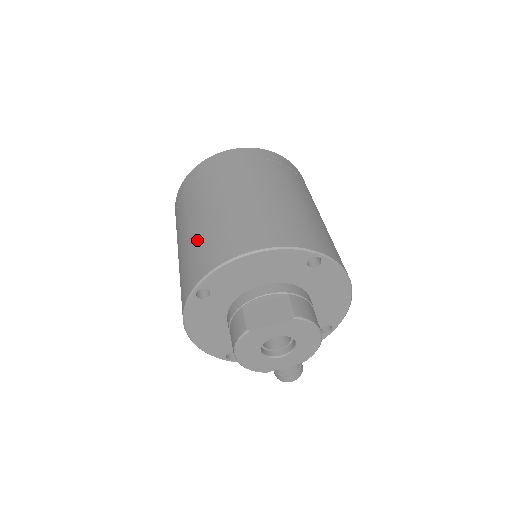
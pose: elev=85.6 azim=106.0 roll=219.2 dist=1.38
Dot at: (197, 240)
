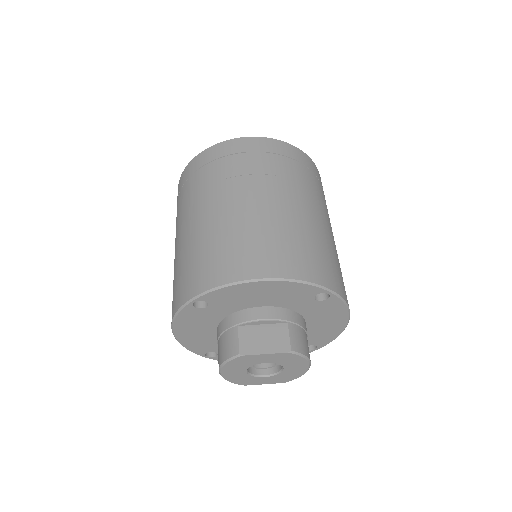
Dot at: (203, 241)
